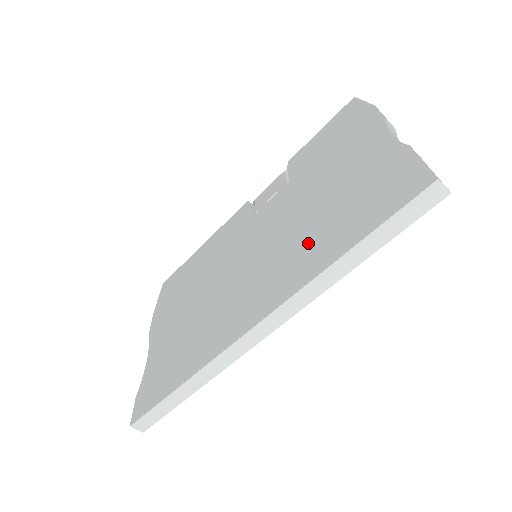
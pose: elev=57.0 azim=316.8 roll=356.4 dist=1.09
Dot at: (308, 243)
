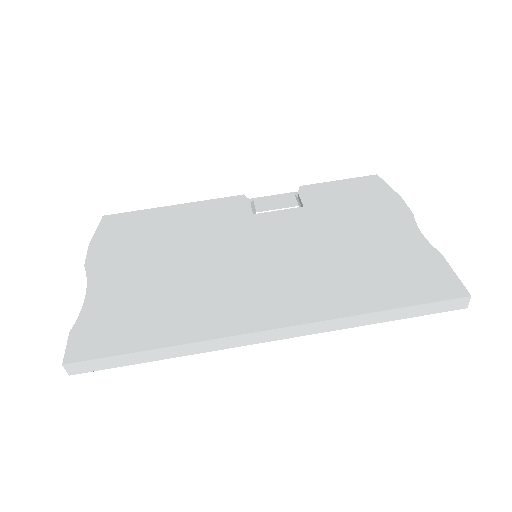
Dot at: (337, 280)
